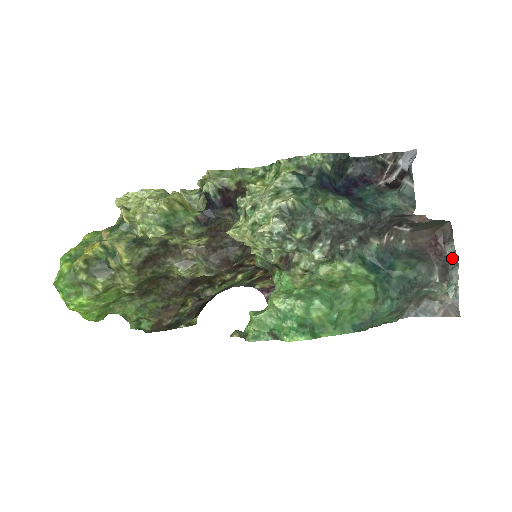
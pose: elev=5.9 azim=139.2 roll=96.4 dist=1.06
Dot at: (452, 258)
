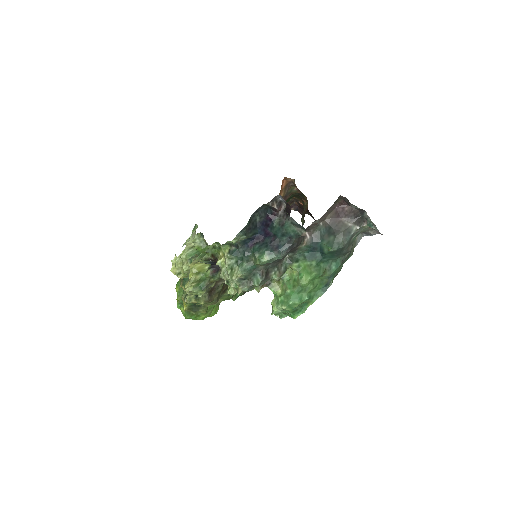
Dot at: (359, 210)
